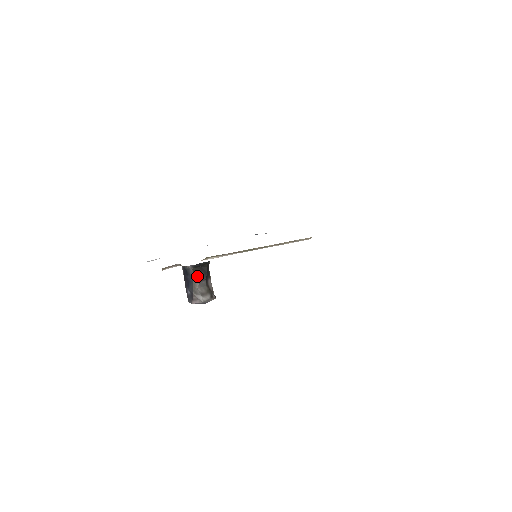
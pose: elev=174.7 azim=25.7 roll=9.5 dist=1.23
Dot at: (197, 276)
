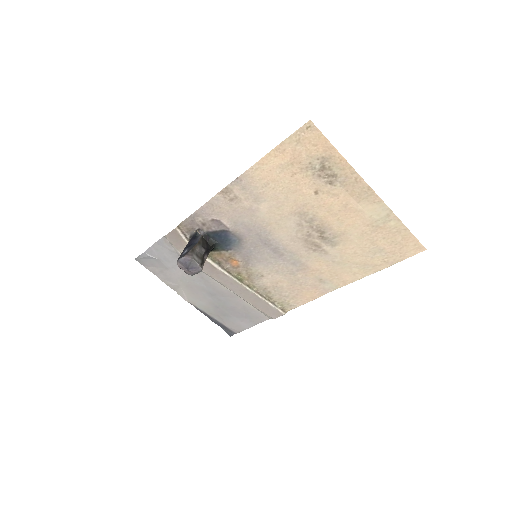
Dot at: (202, 242)
